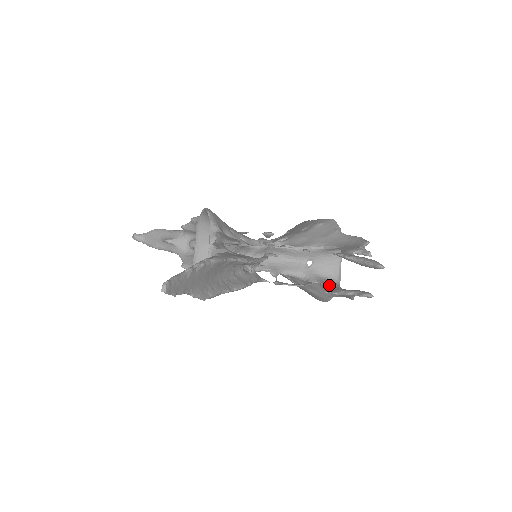
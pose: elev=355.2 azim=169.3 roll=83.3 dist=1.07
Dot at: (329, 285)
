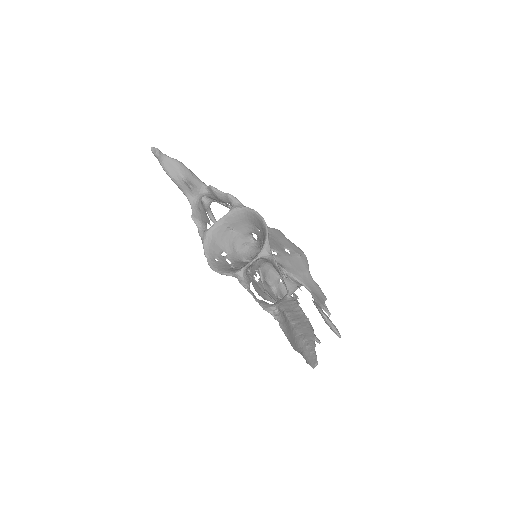
Dot at: occluded
